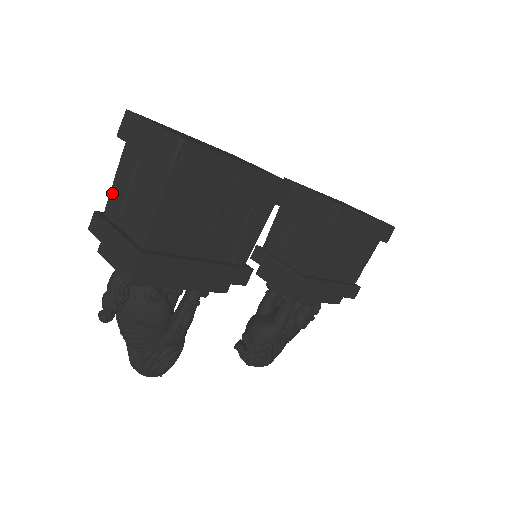
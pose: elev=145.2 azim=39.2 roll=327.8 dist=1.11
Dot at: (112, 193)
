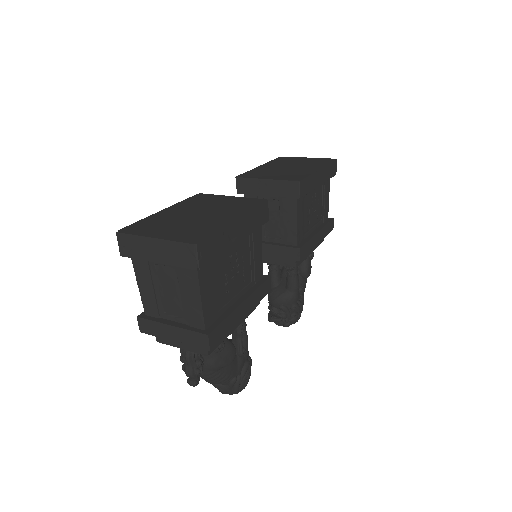
Dot at: (143, 298)
